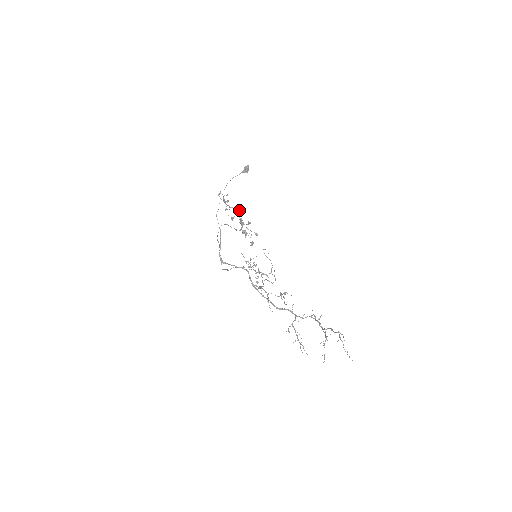
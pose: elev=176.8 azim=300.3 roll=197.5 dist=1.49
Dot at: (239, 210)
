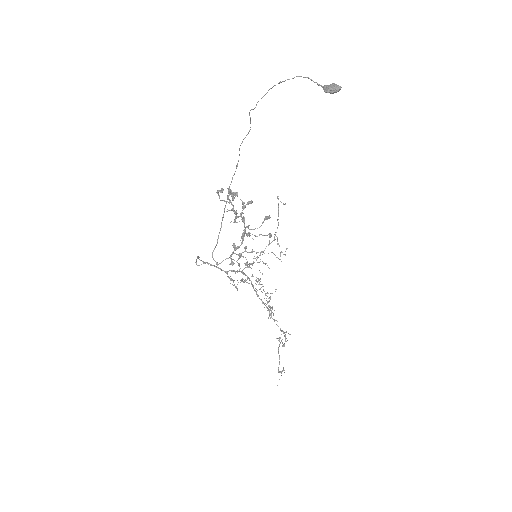
Dot at: (234, 247)
